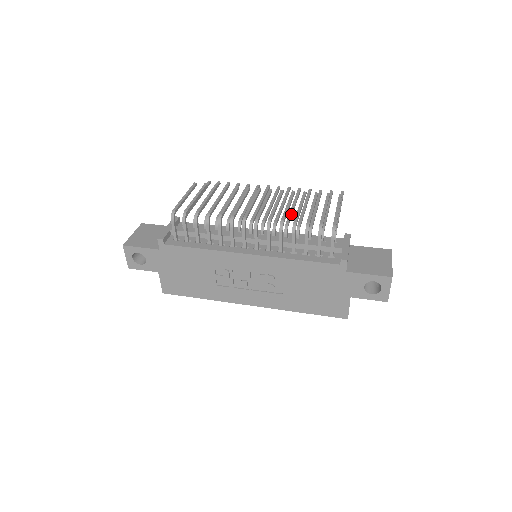
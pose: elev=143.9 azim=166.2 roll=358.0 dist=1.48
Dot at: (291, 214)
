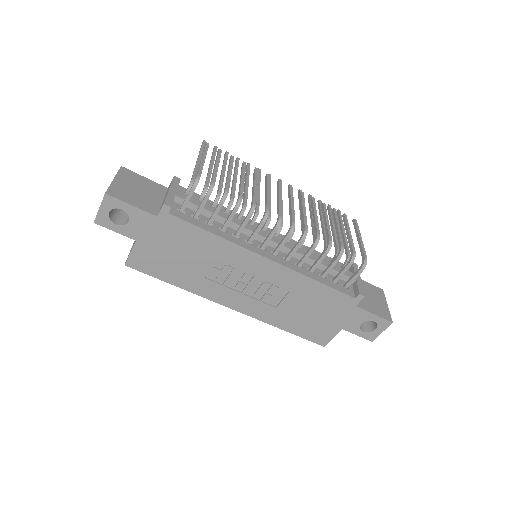
Dot at: occluded
